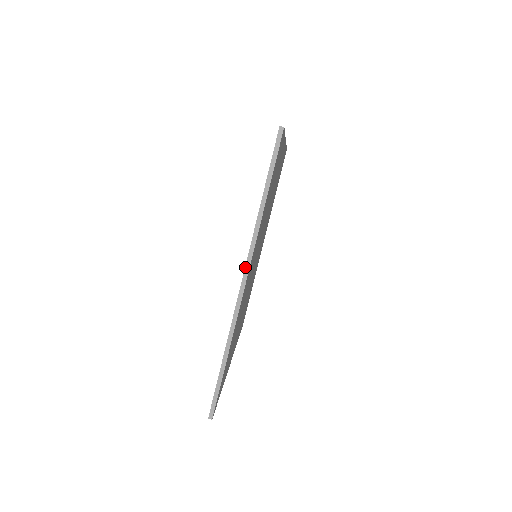
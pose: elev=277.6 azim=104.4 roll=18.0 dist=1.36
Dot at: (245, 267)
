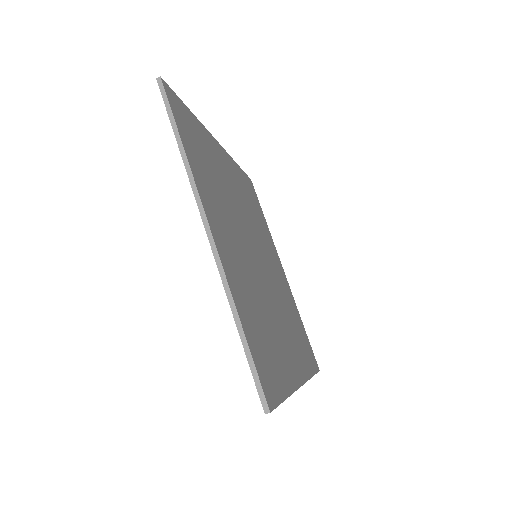
Dot at: (200, 214)
